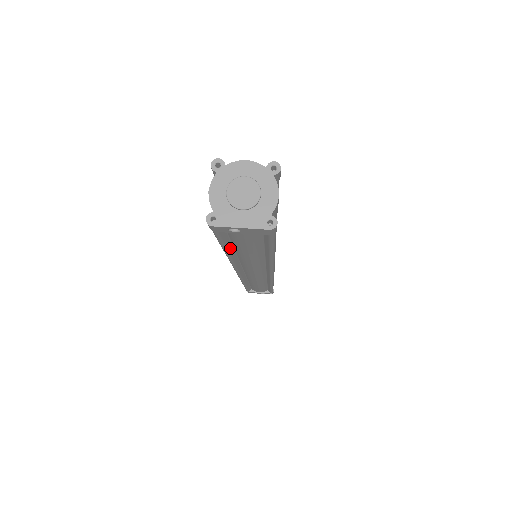
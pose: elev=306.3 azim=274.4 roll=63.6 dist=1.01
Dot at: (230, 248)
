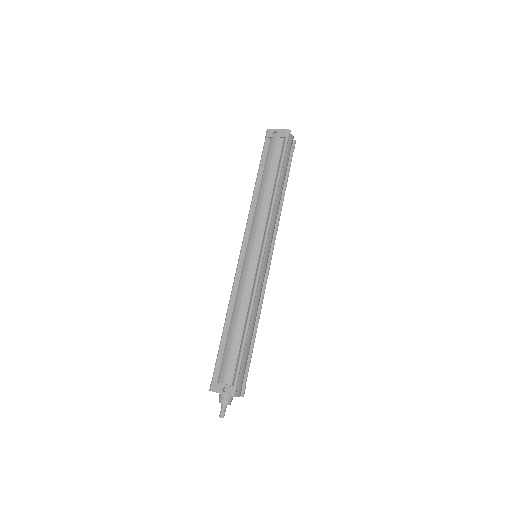
Dot at: (260, 176)
